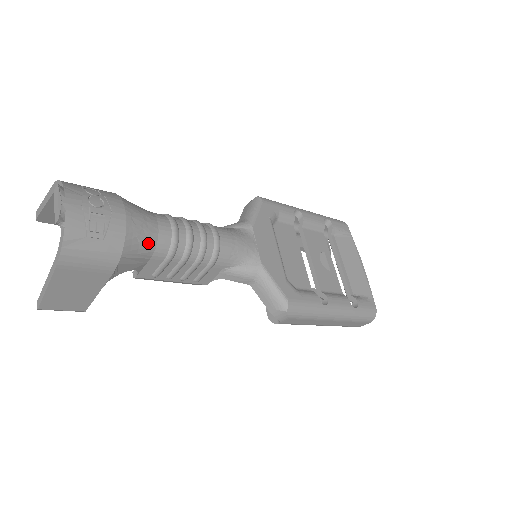
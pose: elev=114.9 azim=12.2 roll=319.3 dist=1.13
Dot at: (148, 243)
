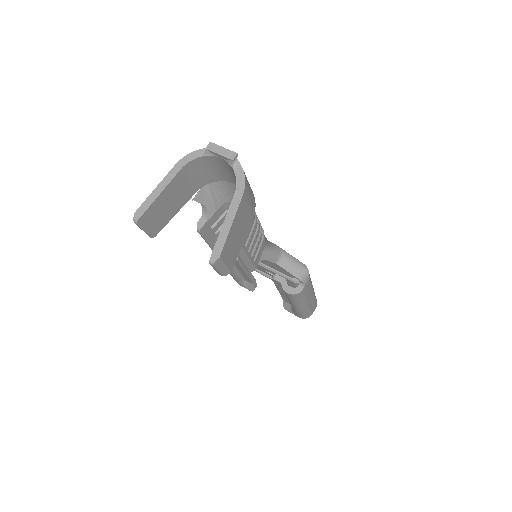
Dot at: occluded
